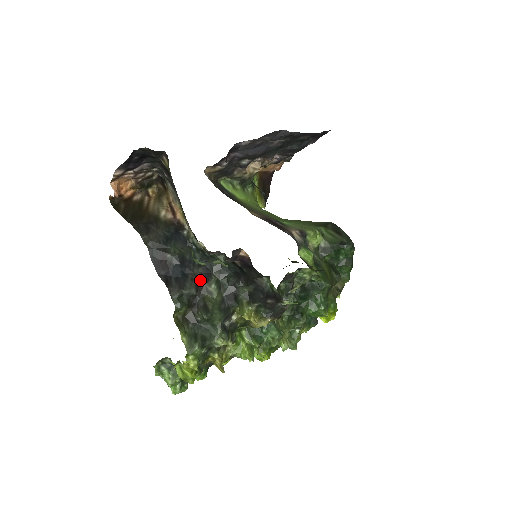
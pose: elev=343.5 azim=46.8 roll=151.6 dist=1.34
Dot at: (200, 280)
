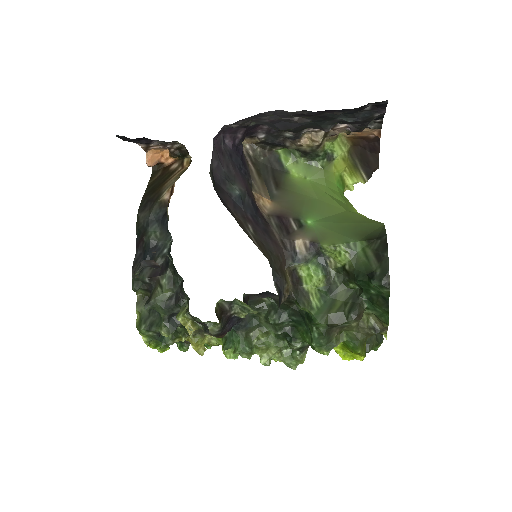
Dot at: (157, 271)
